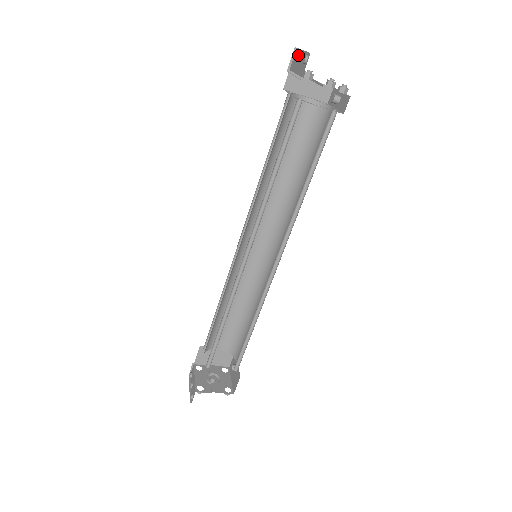
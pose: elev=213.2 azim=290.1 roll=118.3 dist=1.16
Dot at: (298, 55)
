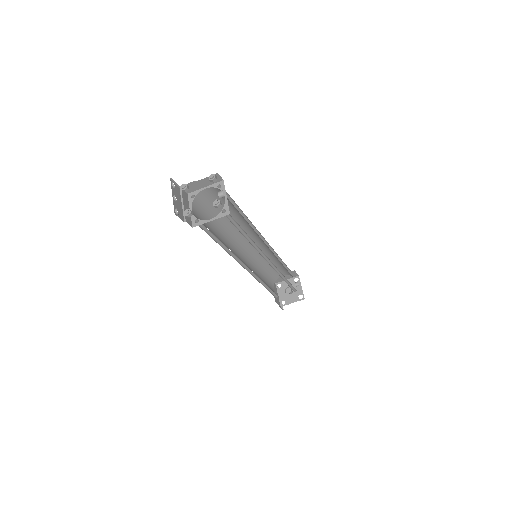
Dot at: (175, 190)
